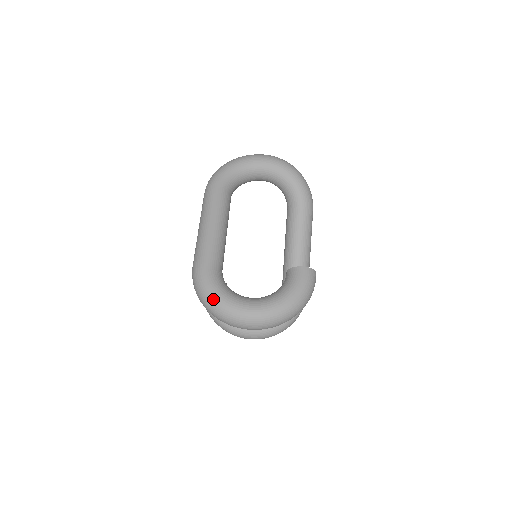
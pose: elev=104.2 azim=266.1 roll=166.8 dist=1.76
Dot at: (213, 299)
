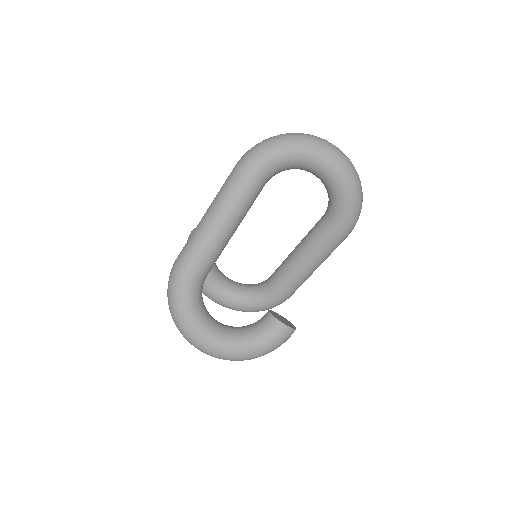
Dot at: (178, 314)
